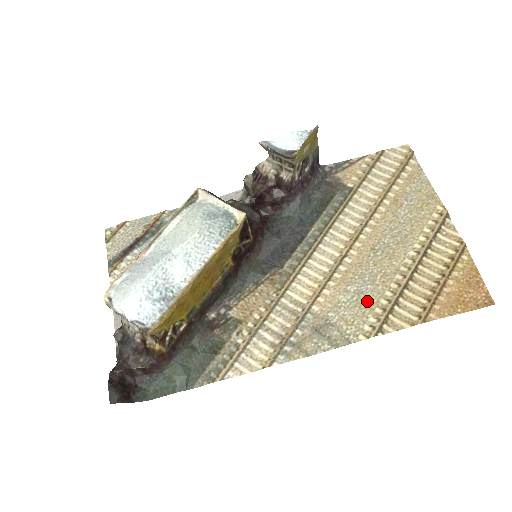
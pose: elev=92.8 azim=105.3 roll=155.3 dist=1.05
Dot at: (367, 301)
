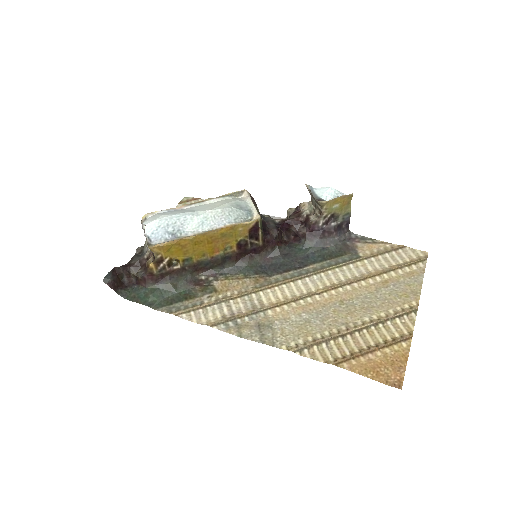
Dot at: (308, 329)
